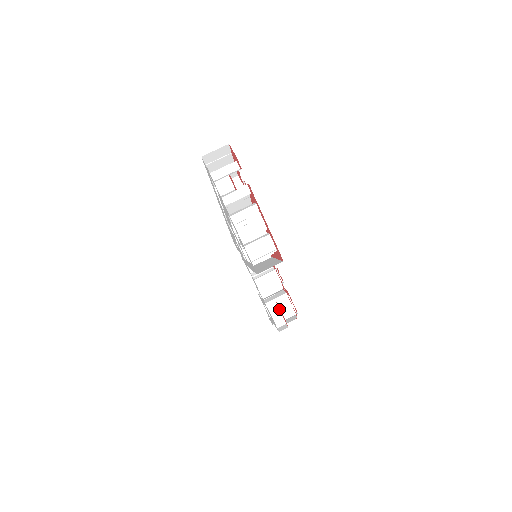
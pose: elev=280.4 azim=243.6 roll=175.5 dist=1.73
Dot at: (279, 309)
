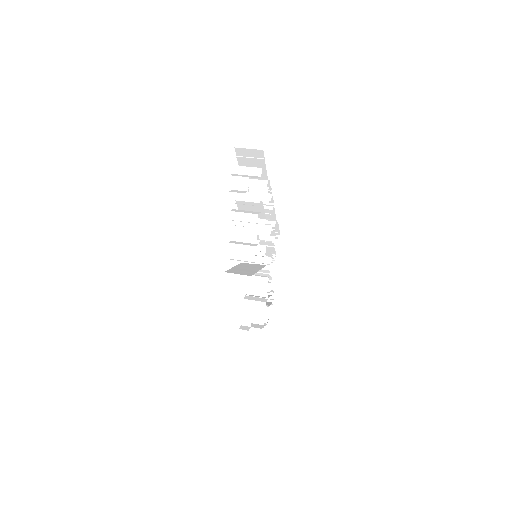
Dot at: (252, 311)
